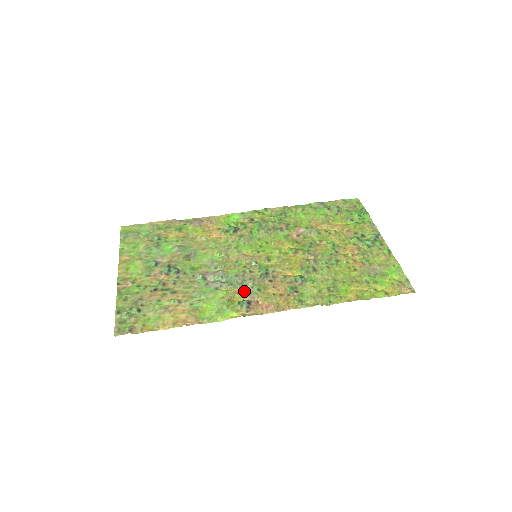
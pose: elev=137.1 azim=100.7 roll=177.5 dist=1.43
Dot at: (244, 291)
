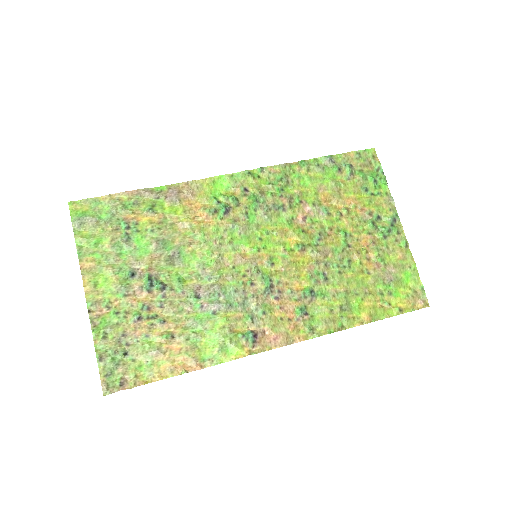
Dot at: (248, 318)
